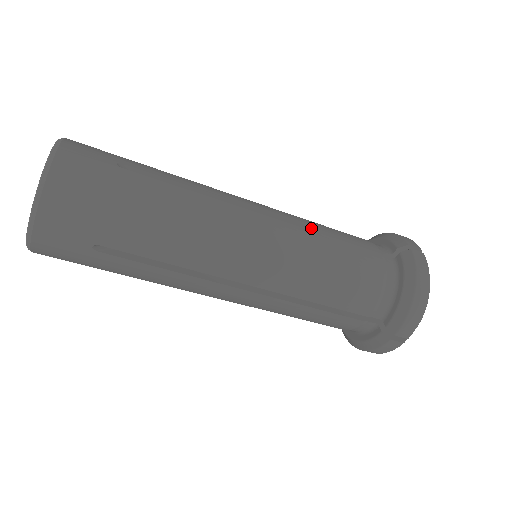
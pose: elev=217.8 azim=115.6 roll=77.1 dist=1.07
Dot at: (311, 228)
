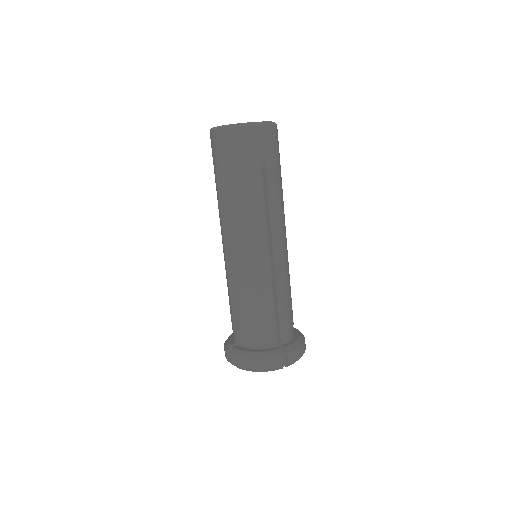
Dot at: occluded
